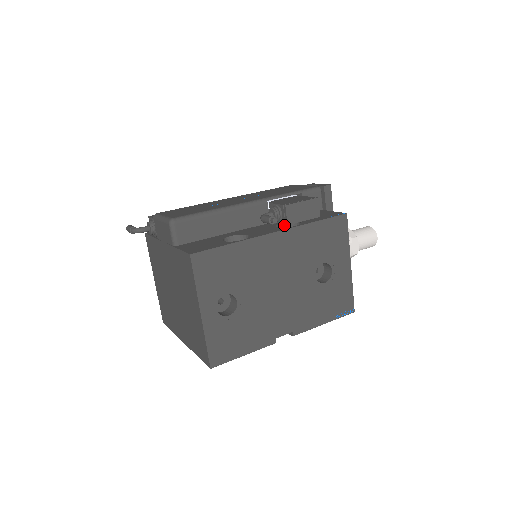
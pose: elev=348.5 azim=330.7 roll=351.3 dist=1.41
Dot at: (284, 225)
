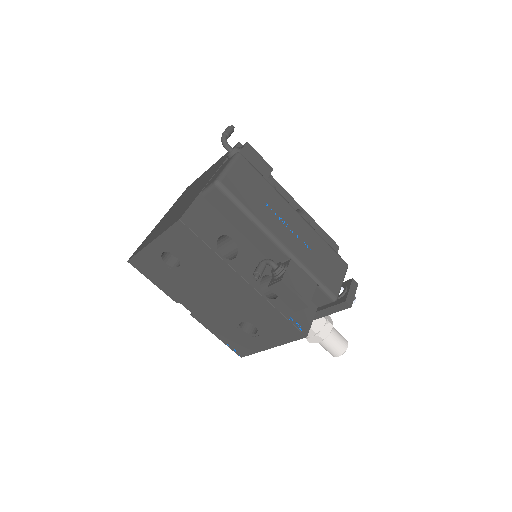
Dot at: occluded
